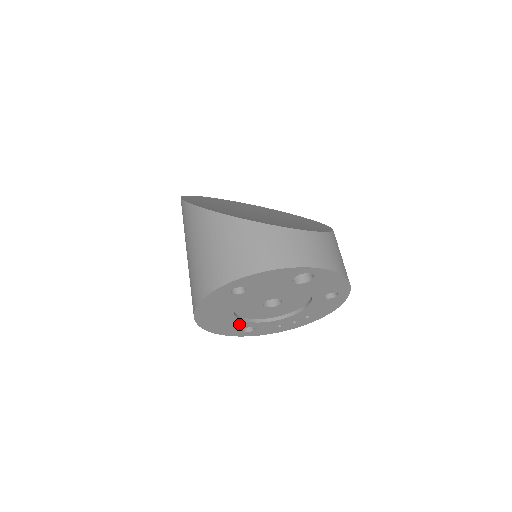
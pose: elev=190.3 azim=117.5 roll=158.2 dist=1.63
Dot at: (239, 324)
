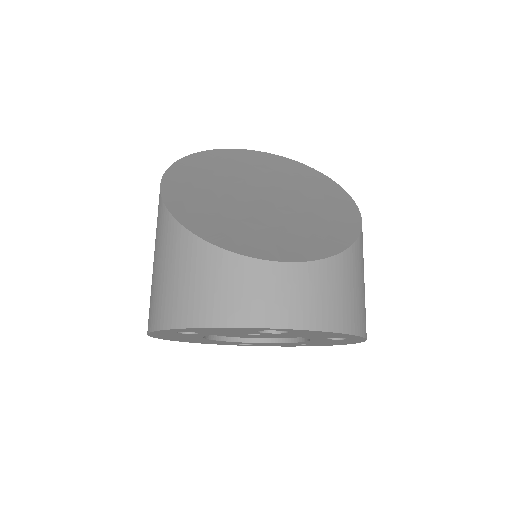
Dot at: (227, 342)
